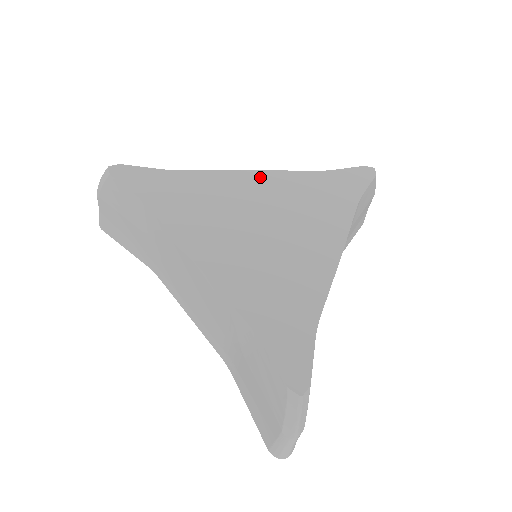
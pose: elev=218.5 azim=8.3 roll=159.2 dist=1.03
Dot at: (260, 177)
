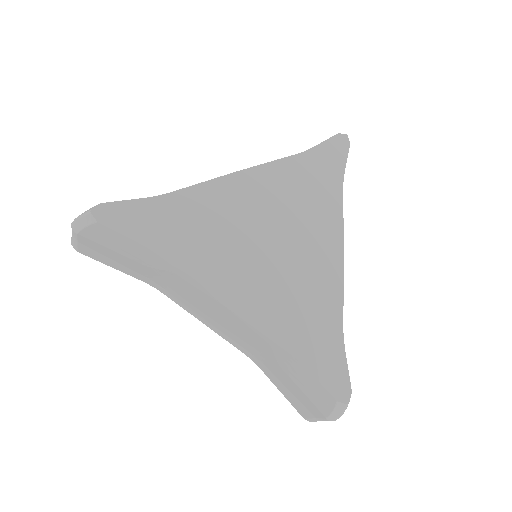
Dot at: (249, 179)
